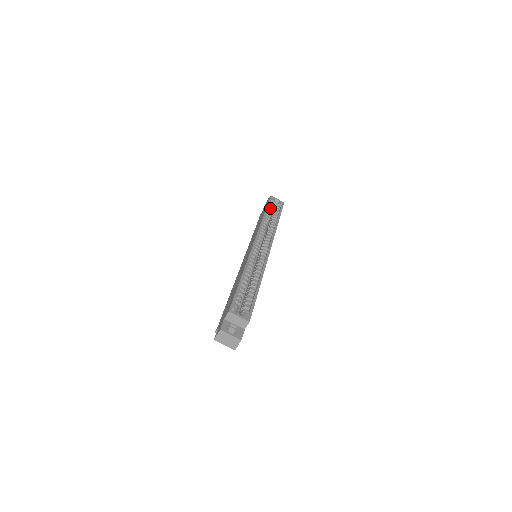
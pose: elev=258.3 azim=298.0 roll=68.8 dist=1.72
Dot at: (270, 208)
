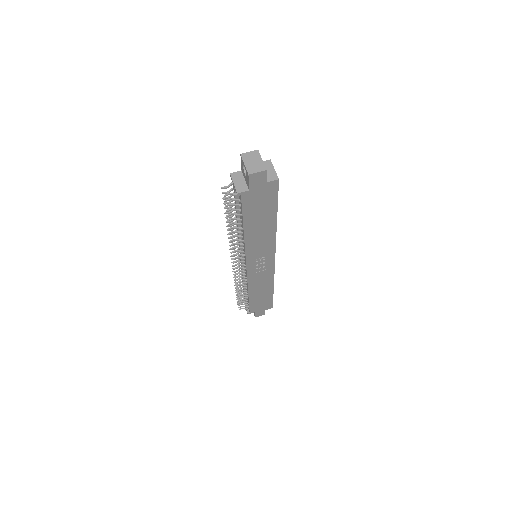
Dot at: occluded
